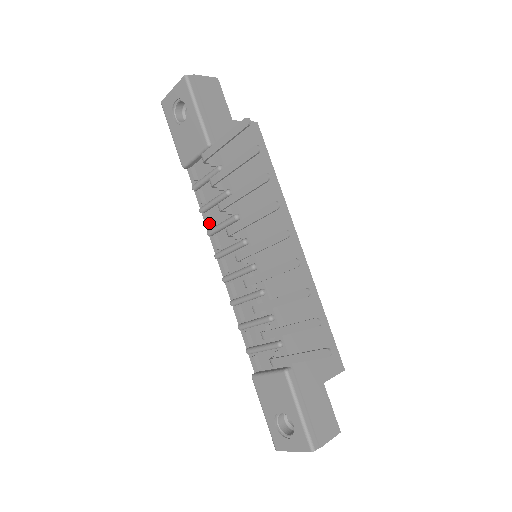
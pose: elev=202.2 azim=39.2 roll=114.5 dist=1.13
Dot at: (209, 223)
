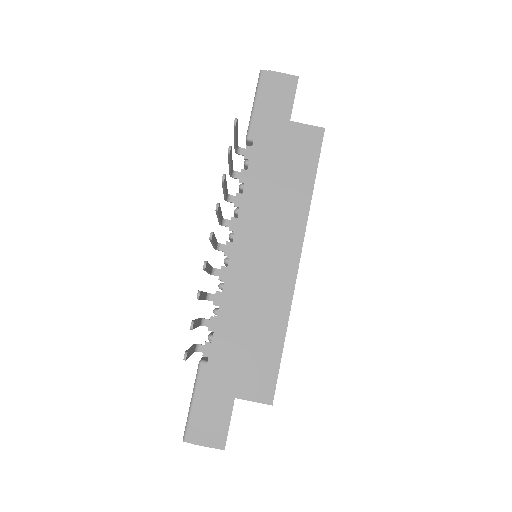
Dot at: occluded
